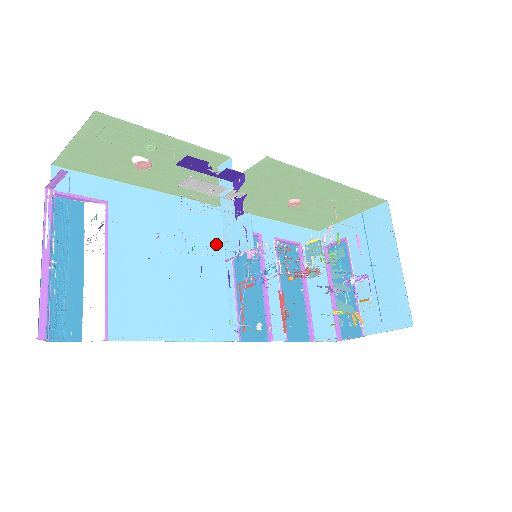
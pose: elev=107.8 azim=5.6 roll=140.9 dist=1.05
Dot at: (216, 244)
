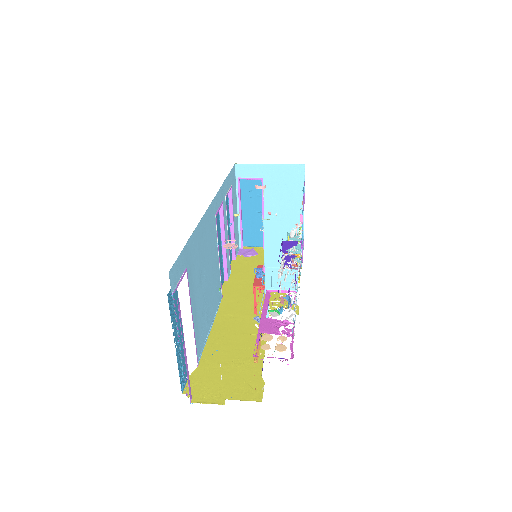
Dot at: (213, 237)
